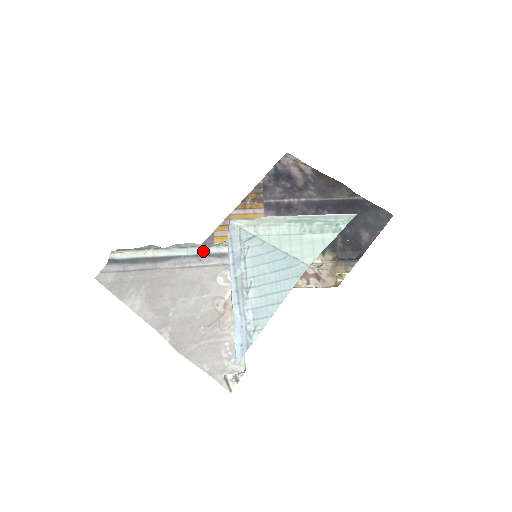
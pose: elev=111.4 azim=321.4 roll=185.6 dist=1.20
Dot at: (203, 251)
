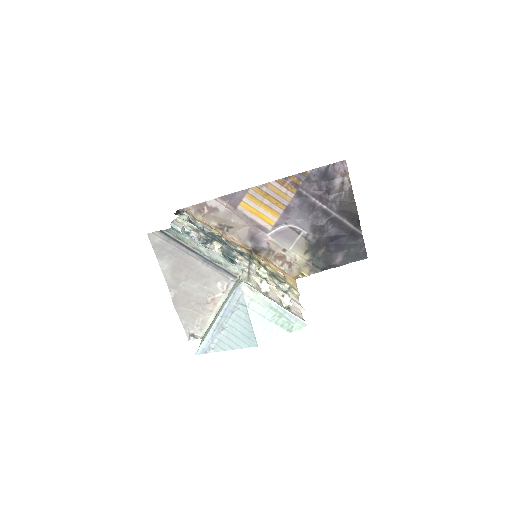
Dot at: (220, 265)
